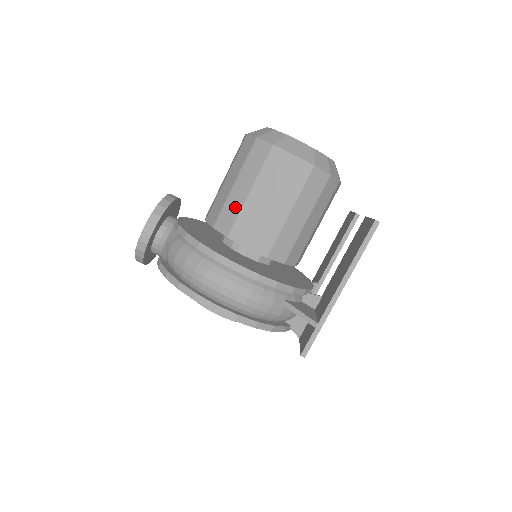
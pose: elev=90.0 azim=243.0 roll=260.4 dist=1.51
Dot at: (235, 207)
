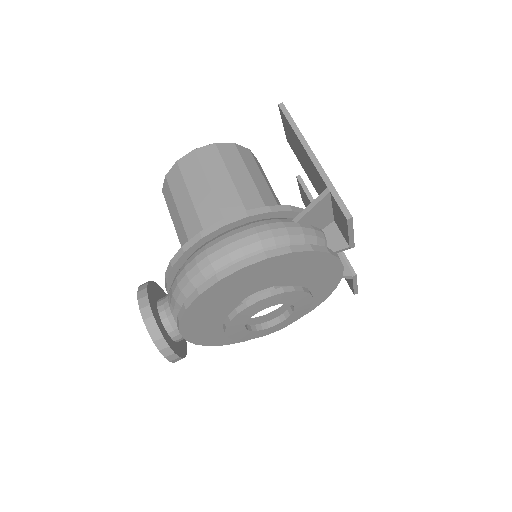
Dot at: (191, 217)
